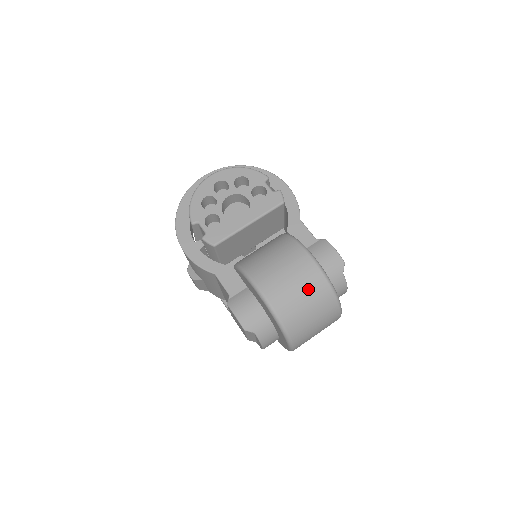
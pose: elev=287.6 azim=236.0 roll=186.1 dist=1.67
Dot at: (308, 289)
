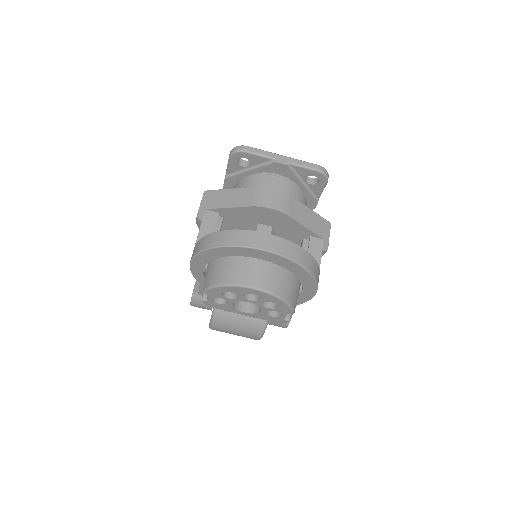
Dot at: occluded
